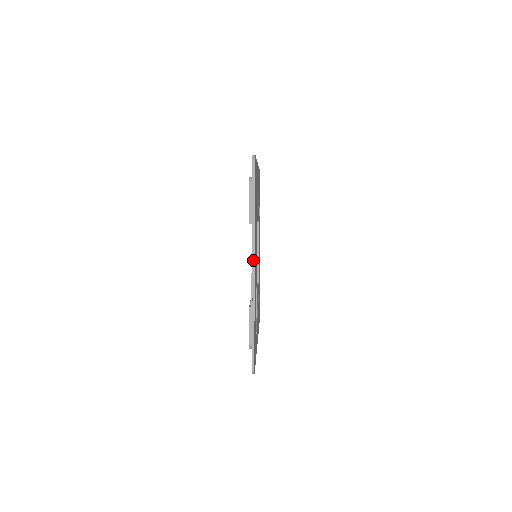
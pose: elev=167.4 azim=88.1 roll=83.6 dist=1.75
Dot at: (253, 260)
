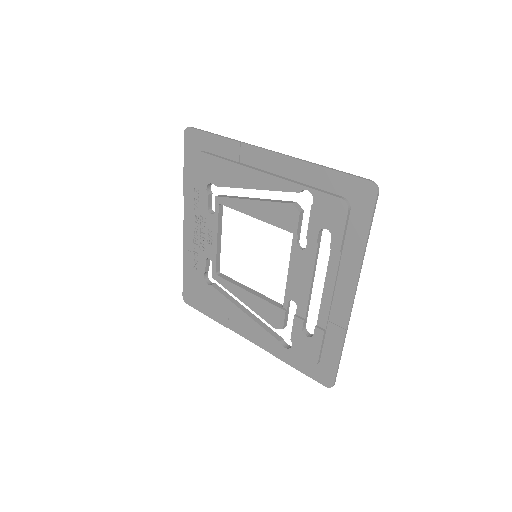
Dot at: (355, 293)
